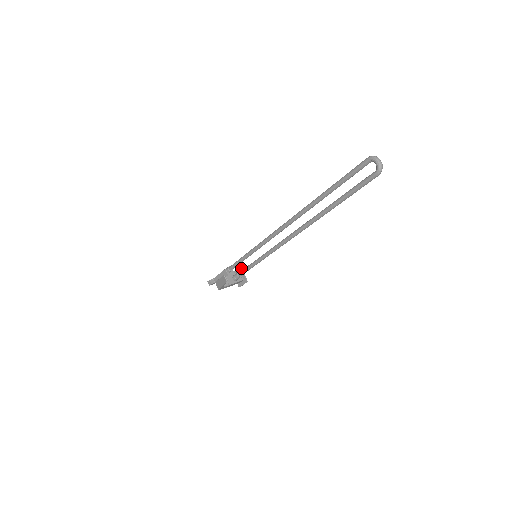
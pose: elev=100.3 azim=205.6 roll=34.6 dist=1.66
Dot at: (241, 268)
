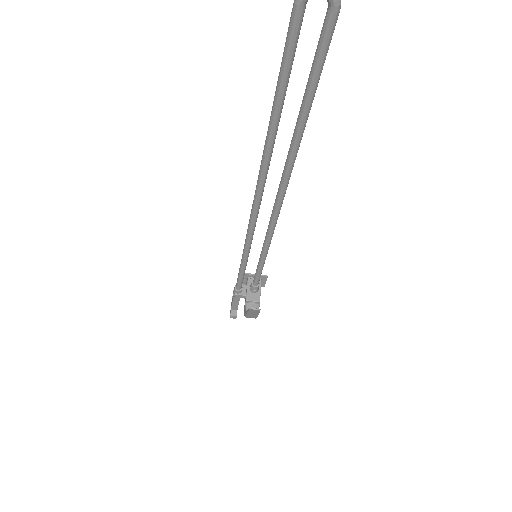
Dot at: (245, 274)
